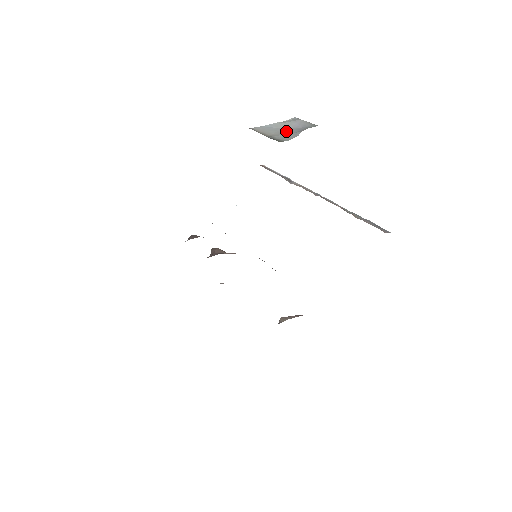
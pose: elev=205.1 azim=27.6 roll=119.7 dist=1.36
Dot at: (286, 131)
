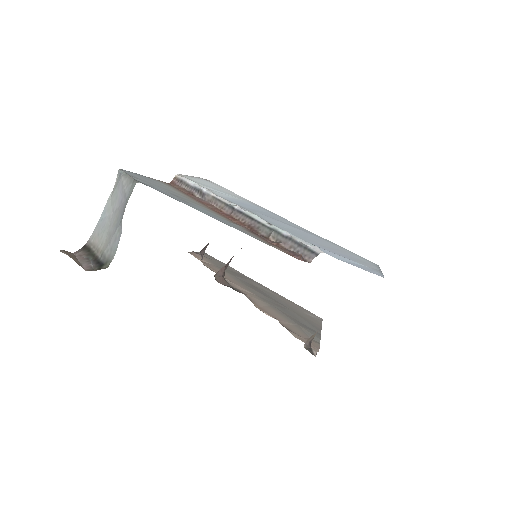
Dot at: (113, 224)
